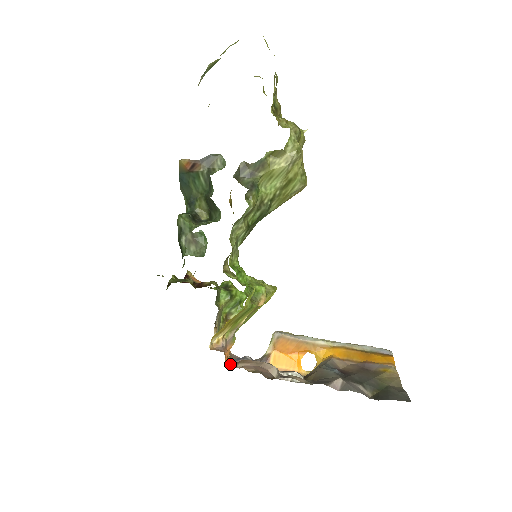
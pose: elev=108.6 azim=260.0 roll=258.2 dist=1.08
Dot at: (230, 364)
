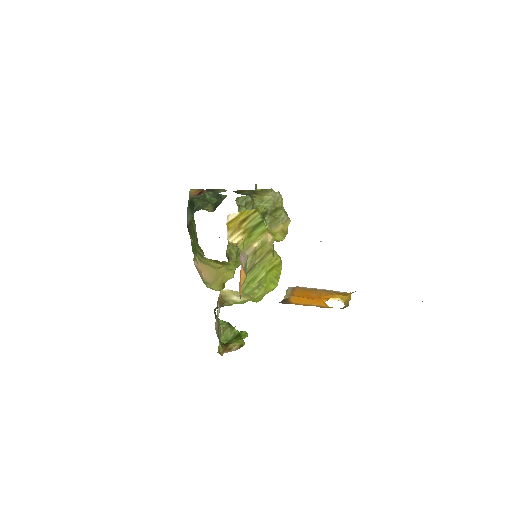
Dot at: occluded
